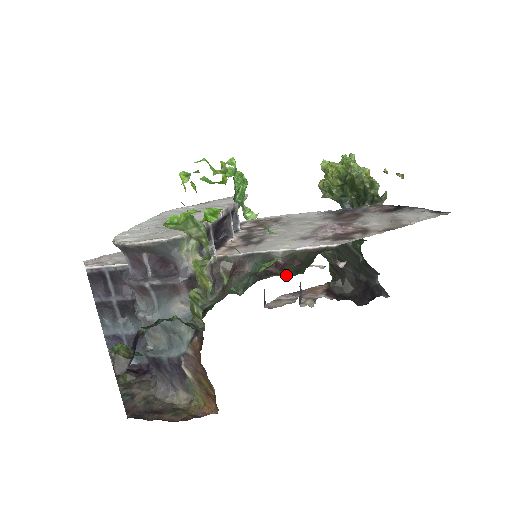
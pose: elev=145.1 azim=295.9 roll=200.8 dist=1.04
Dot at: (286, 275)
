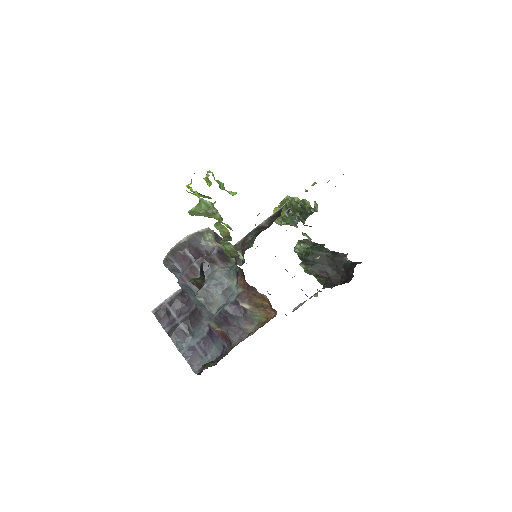
Dot at: occluded
